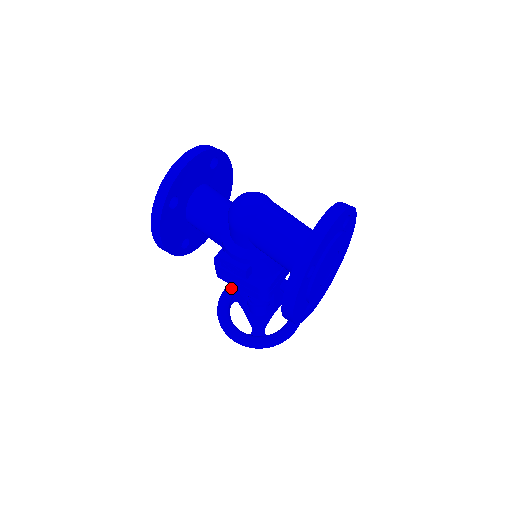
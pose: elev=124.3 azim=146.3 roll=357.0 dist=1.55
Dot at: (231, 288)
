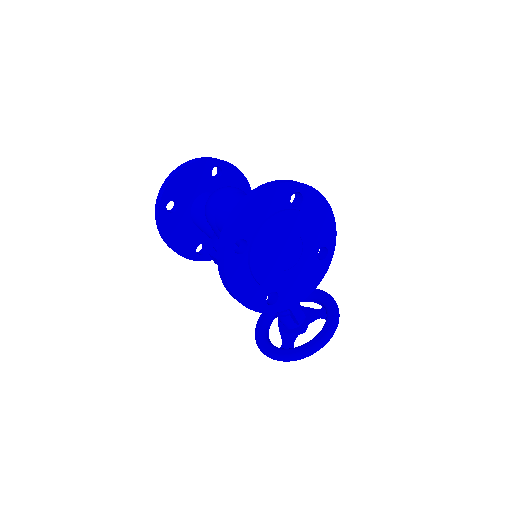
Dot at: occluded
